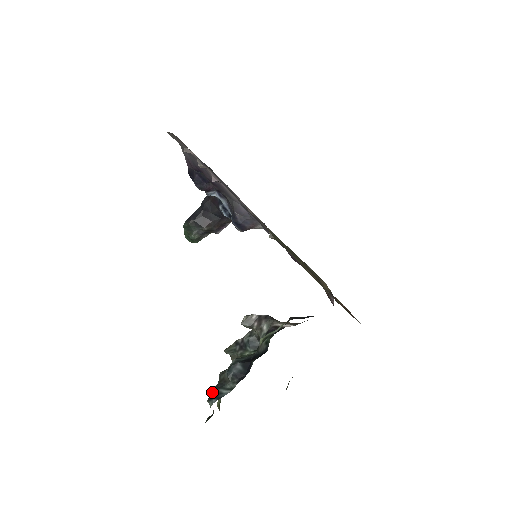
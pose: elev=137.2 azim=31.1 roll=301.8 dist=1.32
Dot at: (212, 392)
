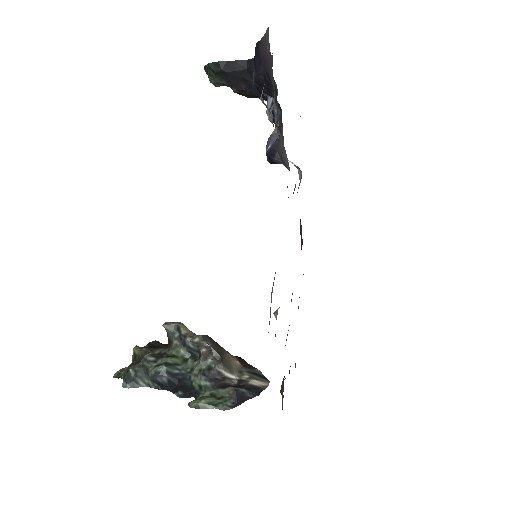
Dot at: (130, 372)
